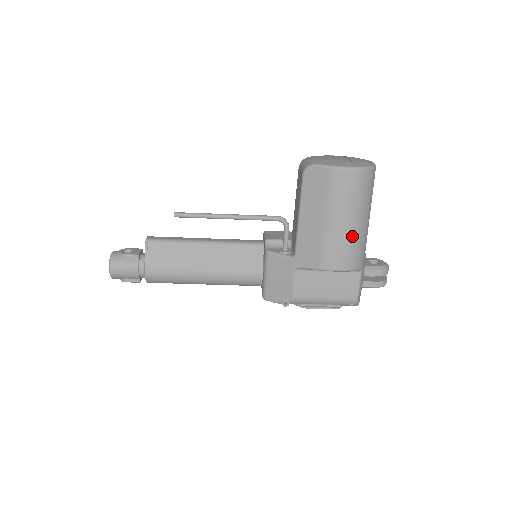
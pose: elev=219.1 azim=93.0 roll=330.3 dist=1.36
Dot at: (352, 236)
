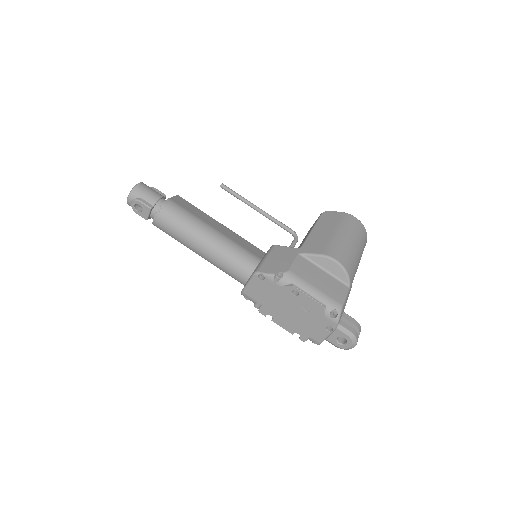
Dot at: (351, 250)
